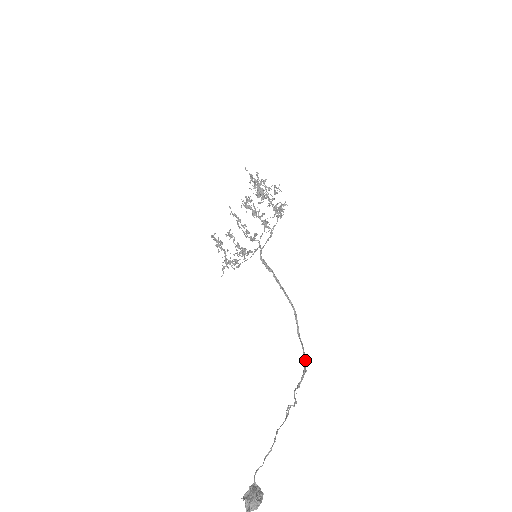
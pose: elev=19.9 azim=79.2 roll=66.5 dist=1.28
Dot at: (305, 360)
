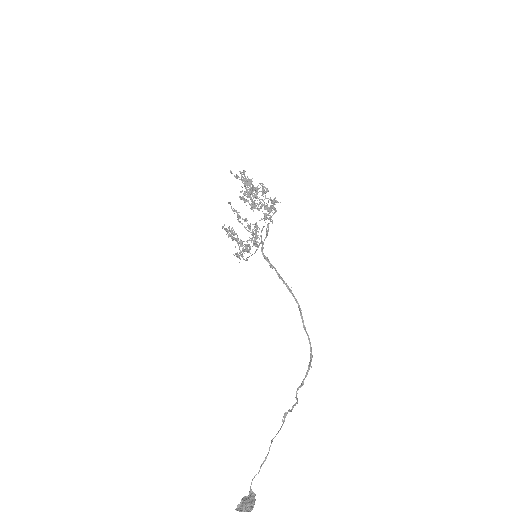
Dot at: (311, 354)
